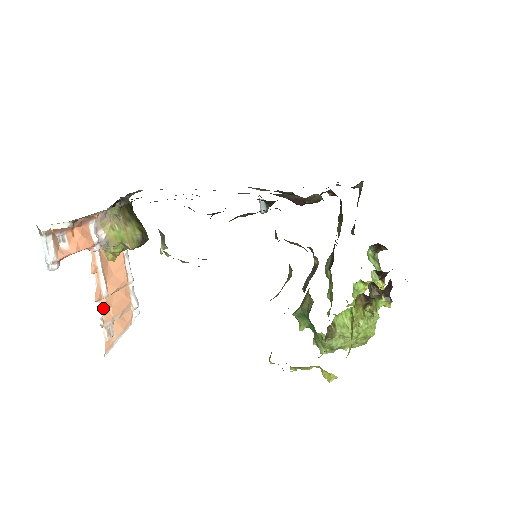
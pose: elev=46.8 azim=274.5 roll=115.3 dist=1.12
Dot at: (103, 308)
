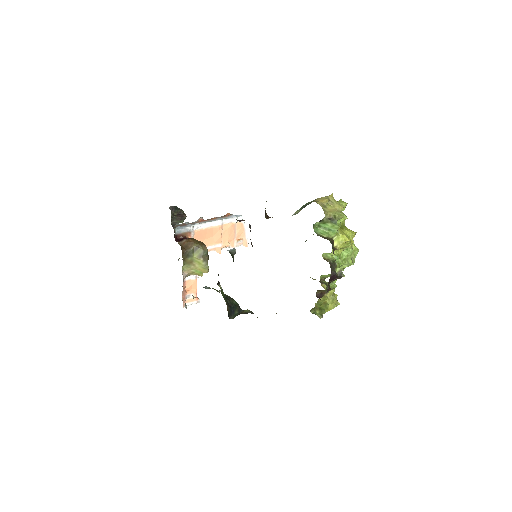
Dot at: (226, 247)
